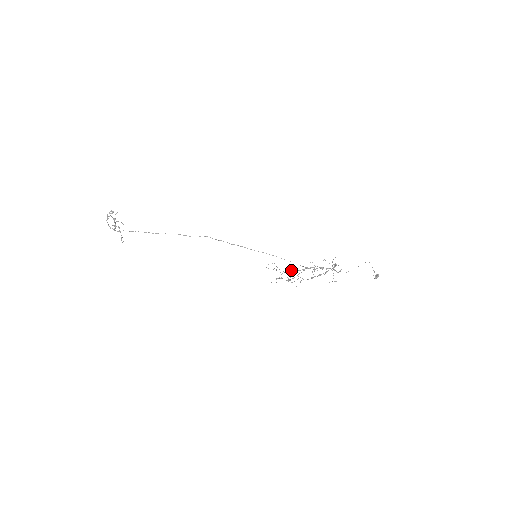
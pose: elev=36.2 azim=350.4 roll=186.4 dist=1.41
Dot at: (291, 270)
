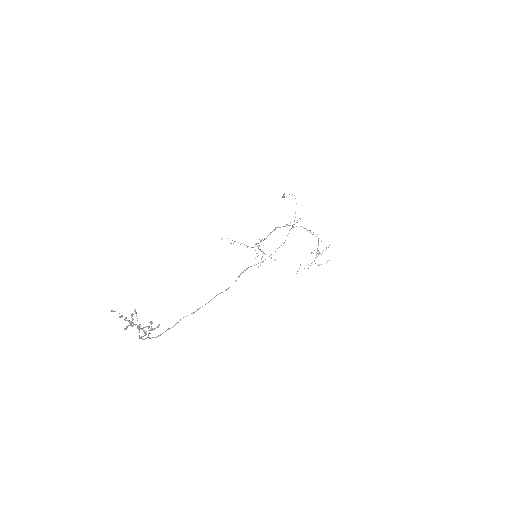
Dot at: (260, 241)
